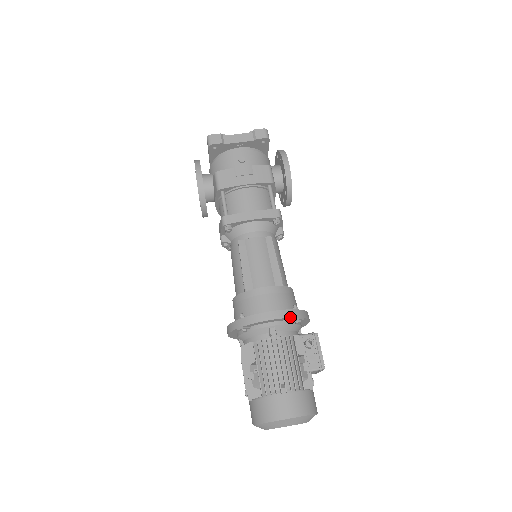
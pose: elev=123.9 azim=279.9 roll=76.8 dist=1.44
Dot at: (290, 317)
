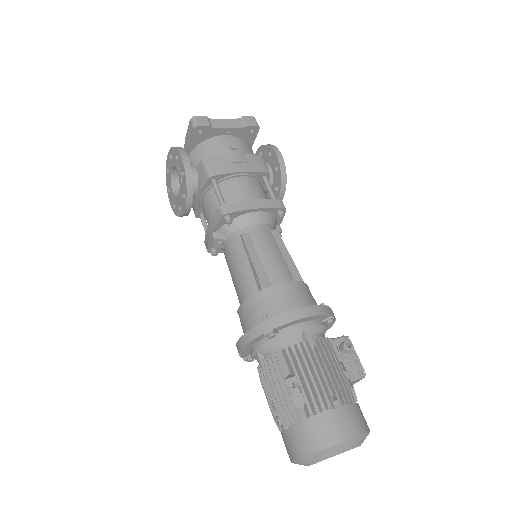
Dot at: (326, 314)
